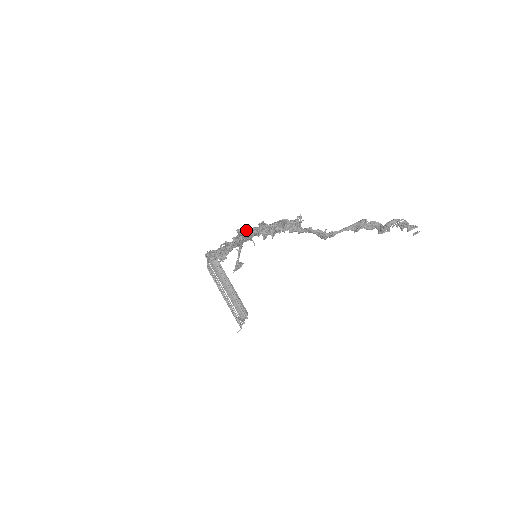
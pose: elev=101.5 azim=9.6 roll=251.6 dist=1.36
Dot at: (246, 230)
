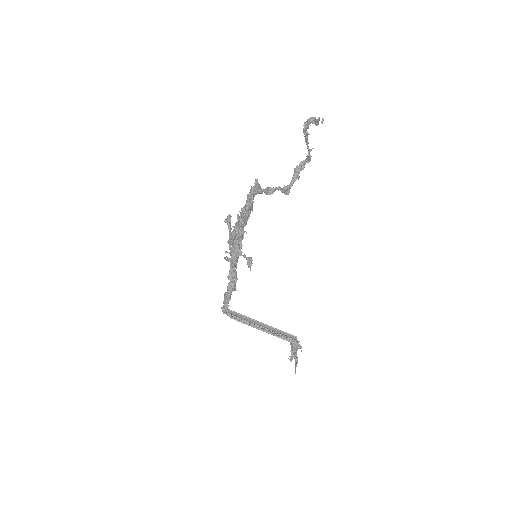
Dot at: (231, 216)
